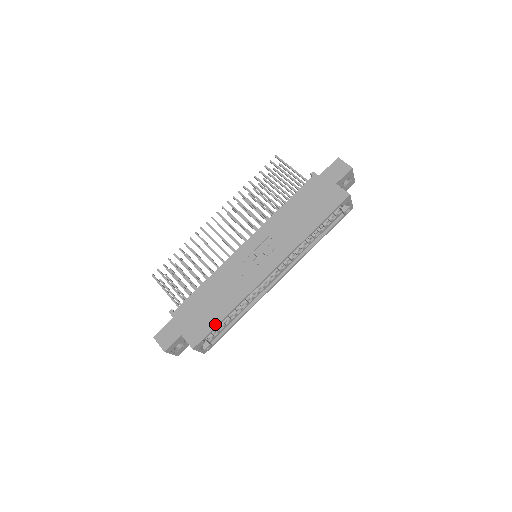
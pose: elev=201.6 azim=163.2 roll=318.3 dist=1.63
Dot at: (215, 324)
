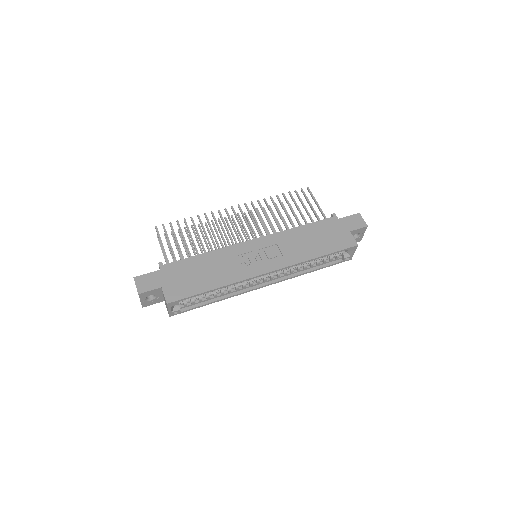
Dot at: (198, 292)
